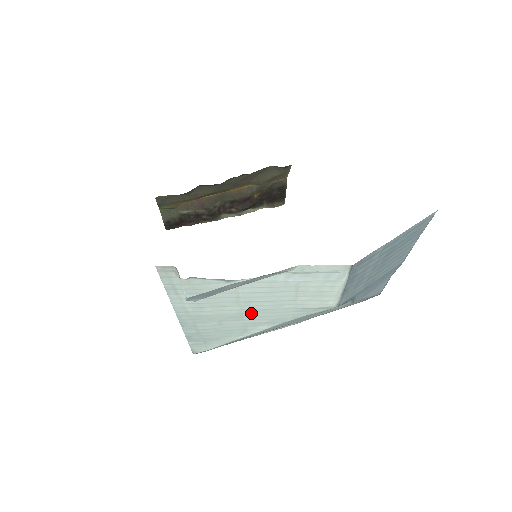
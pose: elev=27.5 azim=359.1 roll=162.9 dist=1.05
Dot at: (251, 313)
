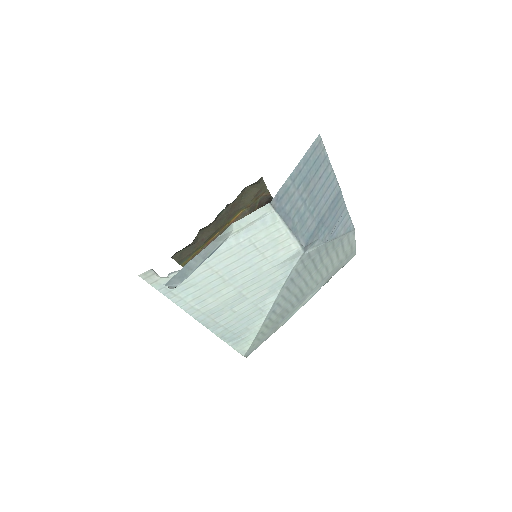
Dot at: (246, 288)
